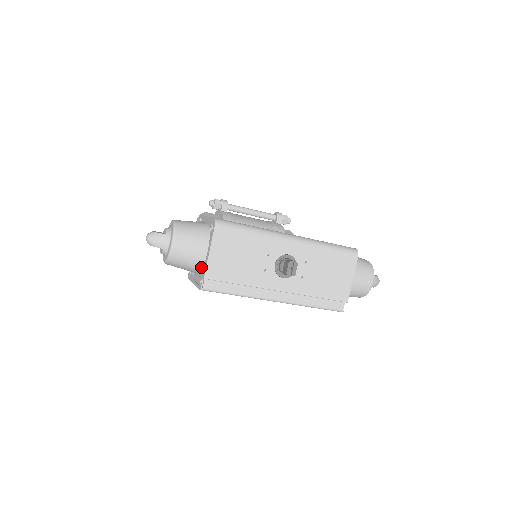
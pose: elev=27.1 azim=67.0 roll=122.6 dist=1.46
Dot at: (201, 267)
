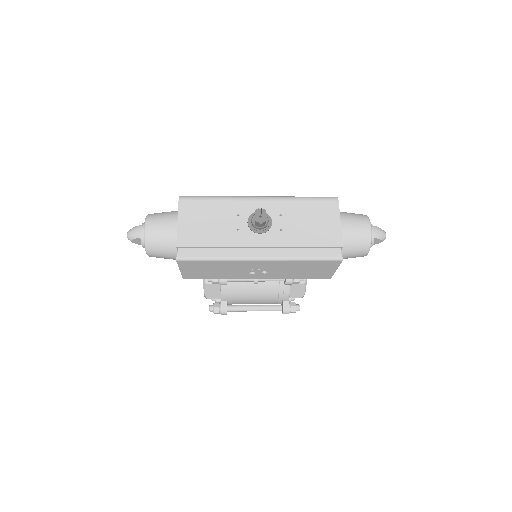
Dot at: occluded
